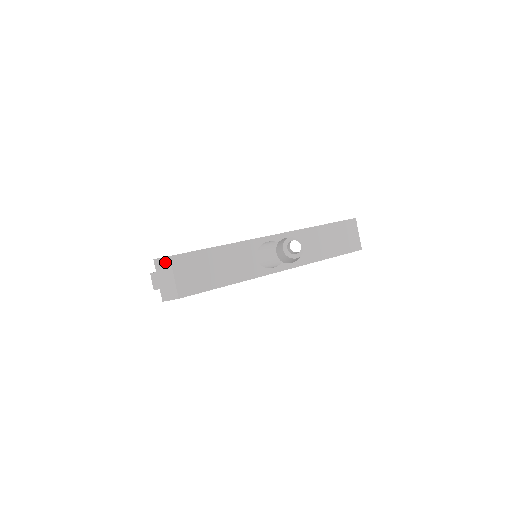
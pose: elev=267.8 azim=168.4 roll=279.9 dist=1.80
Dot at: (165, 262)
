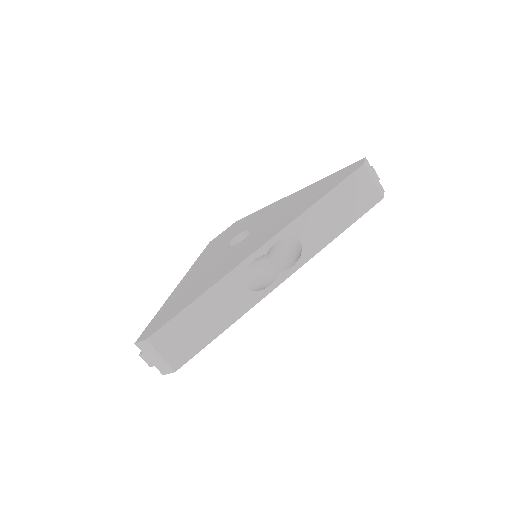
Dot at: (145, 345)
